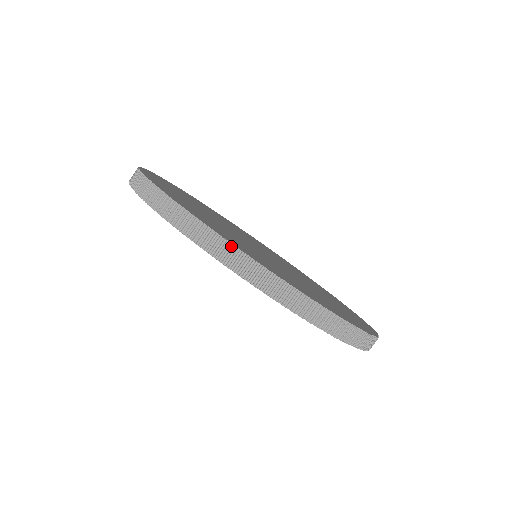
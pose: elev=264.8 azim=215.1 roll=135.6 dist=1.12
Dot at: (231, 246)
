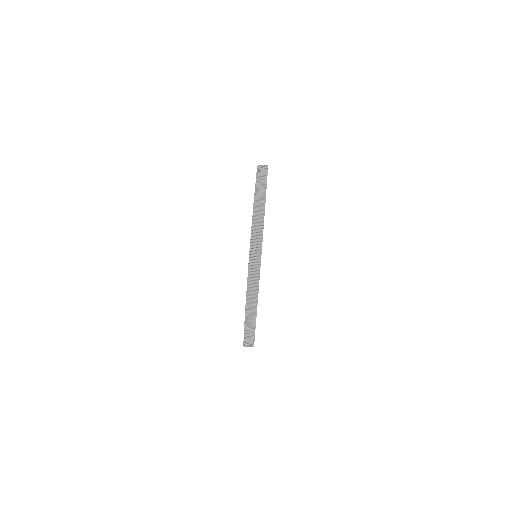
Dot at: (254, 328)
